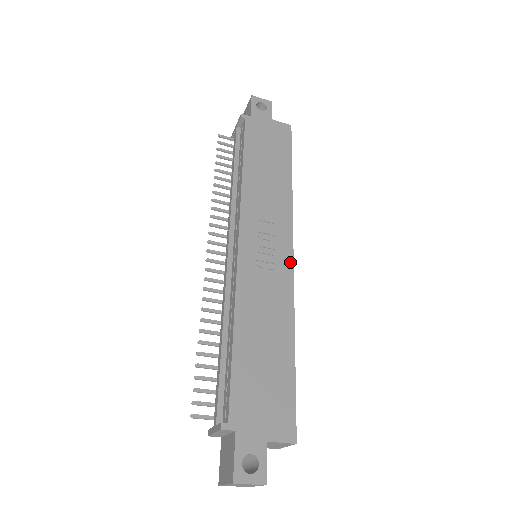
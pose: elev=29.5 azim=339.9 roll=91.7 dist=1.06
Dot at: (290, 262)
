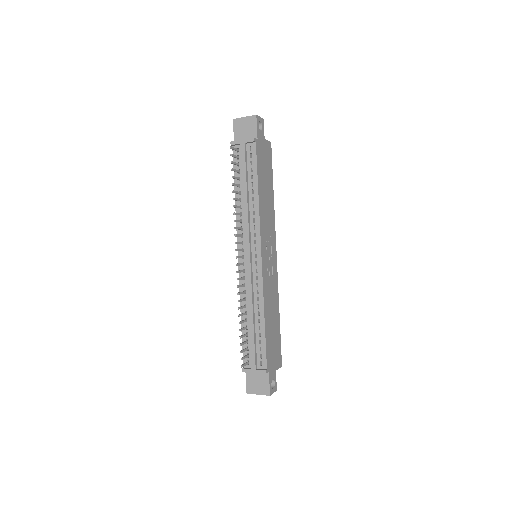
Dot at: (276, 262)
